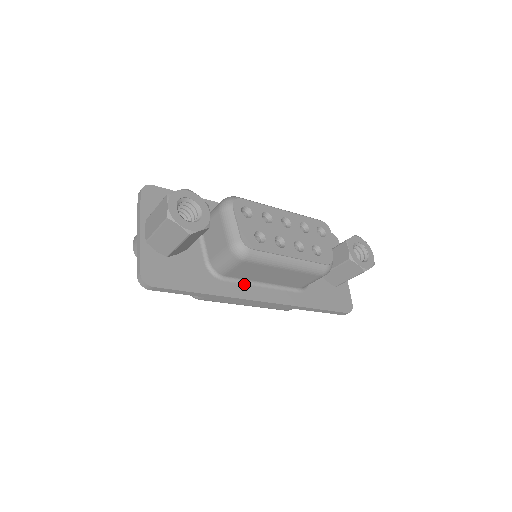
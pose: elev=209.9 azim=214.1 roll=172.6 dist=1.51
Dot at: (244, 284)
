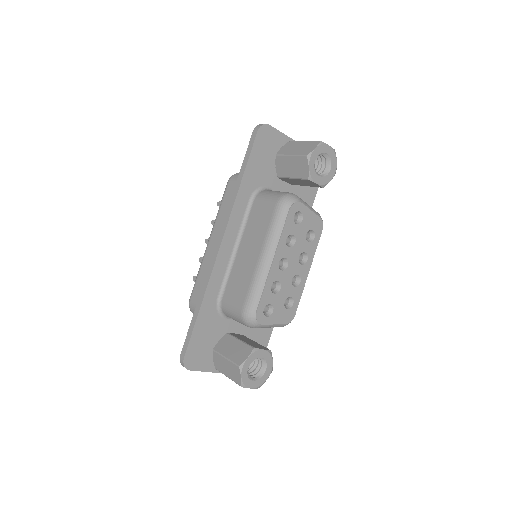
Dot at: occluded
